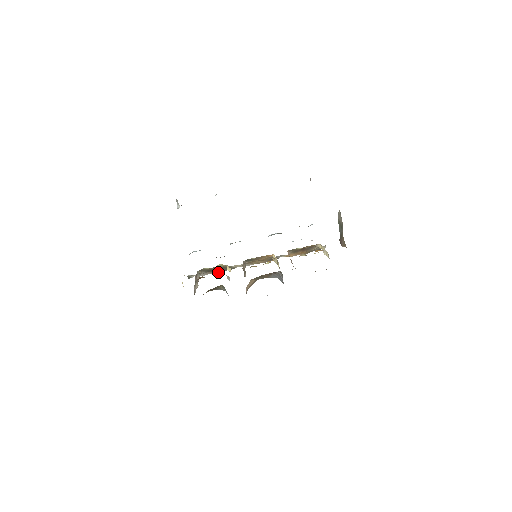
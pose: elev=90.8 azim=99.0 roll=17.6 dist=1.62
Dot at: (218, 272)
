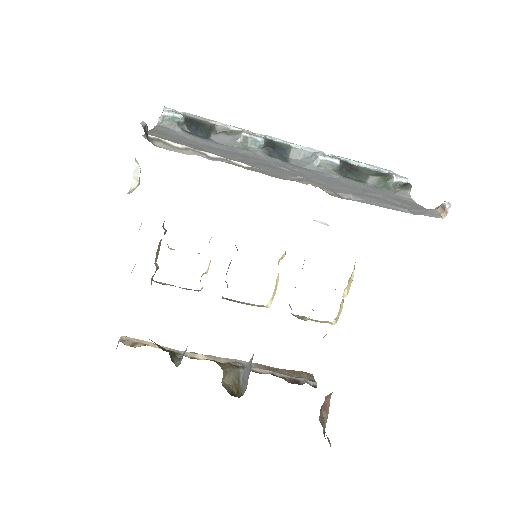
Dot at: occluded
